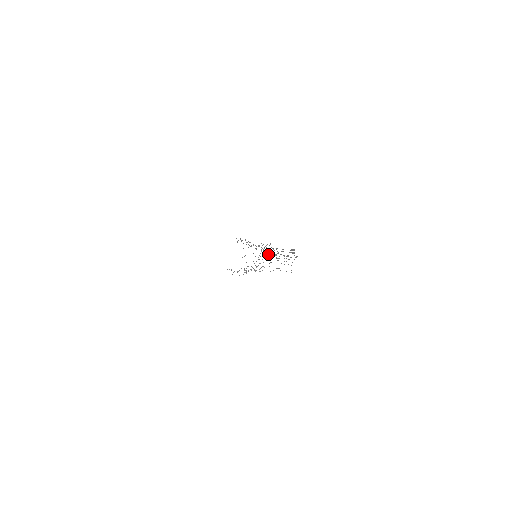
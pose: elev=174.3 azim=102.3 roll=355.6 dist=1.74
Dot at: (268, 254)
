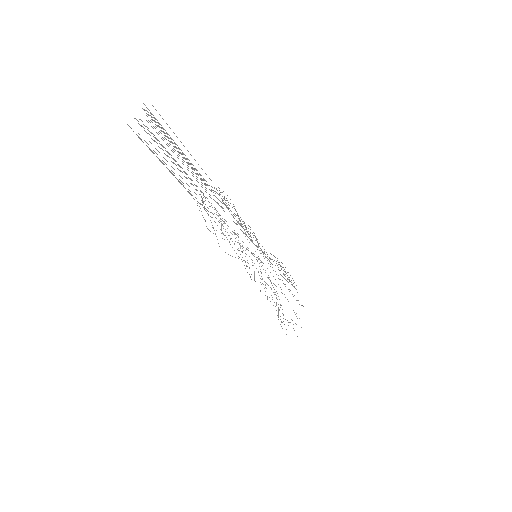
Dot at: occluded
